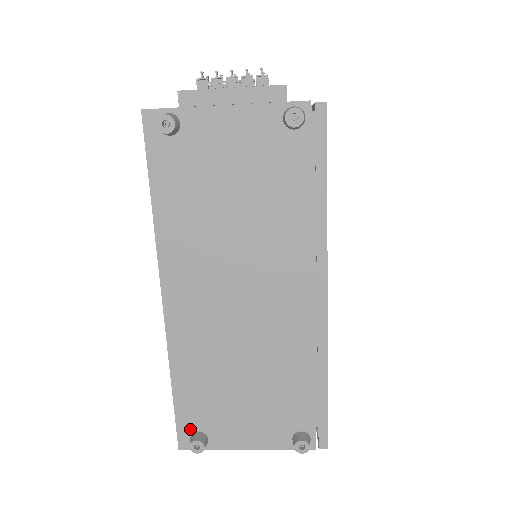
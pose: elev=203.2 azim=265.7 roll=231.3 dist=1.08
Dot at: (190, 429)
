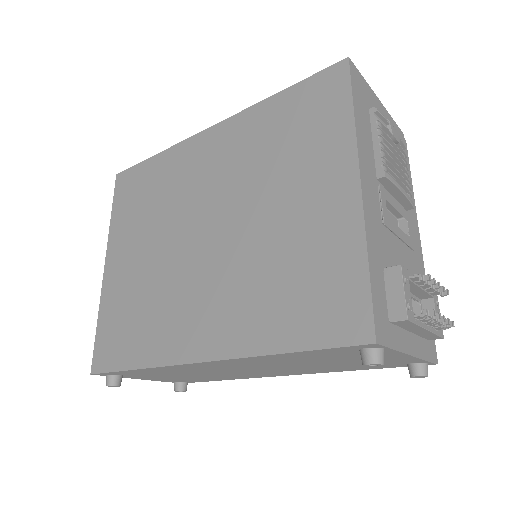
Dot at: (115, 374)
